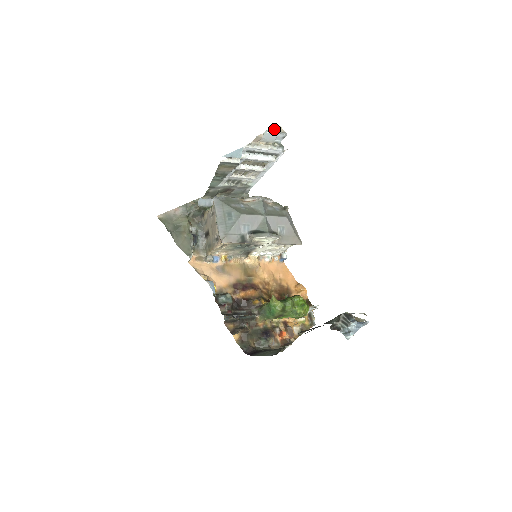
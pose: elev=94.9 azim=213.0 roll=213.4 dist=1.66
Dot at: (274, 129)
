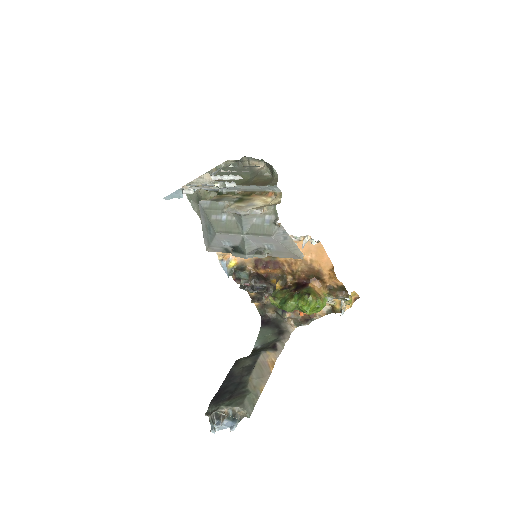
Dot at: (198, 180)
